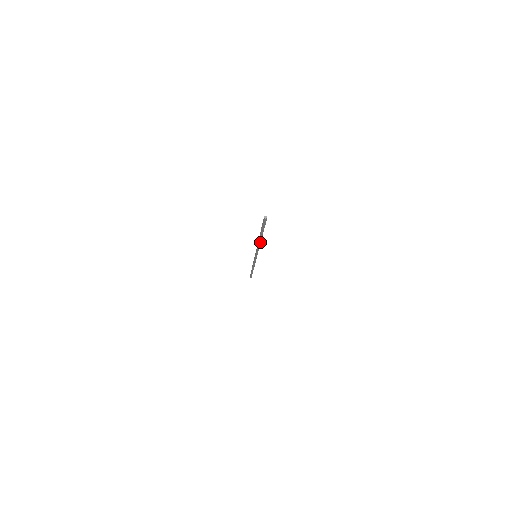
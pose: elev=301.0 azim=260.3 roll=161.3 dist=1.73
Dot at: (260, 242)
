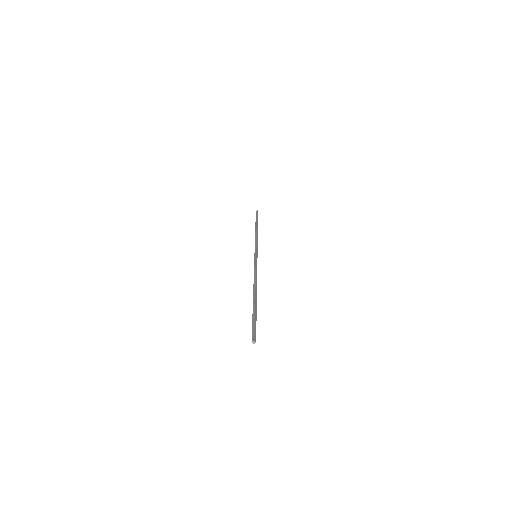
Dot at: (256, 288)
